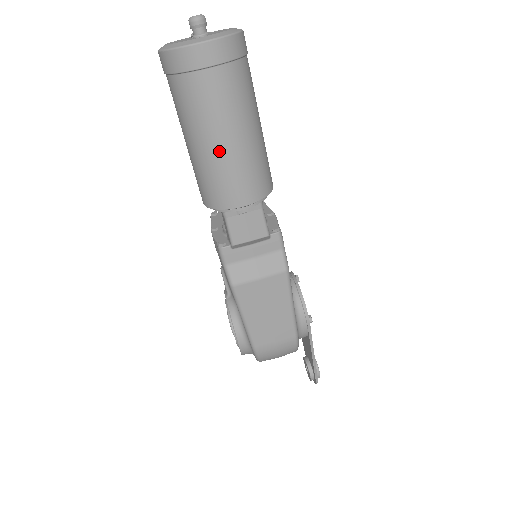
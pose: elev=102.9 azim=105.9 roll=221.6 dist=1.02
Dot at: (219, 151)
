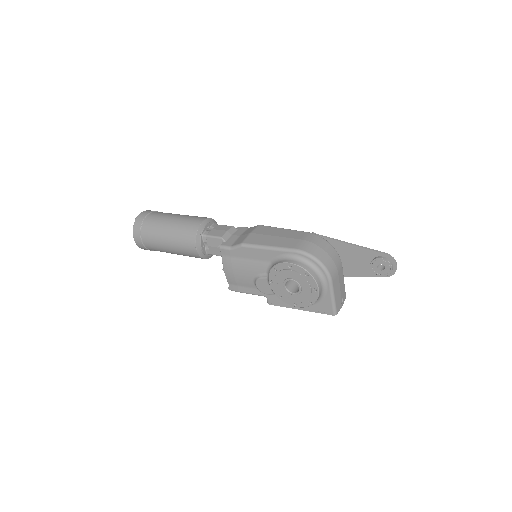
Dot at: (175, 221)
